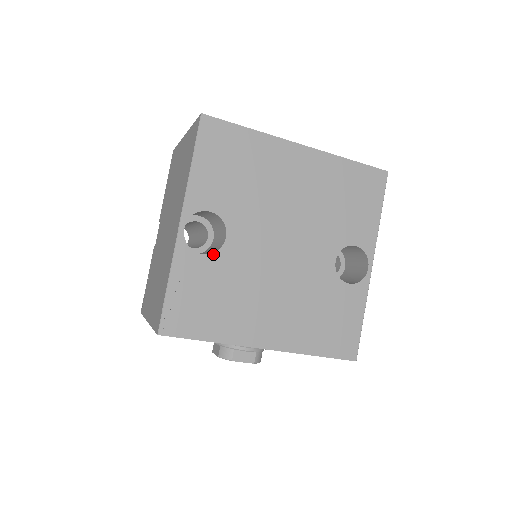
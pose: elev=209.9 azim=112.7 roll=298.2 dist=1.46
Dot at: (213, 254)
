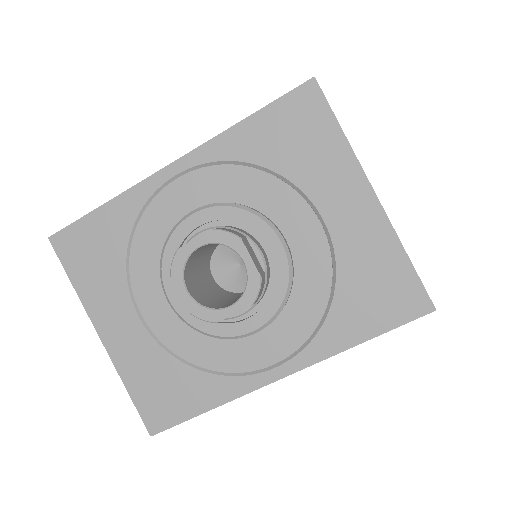
Dot at: occluded
